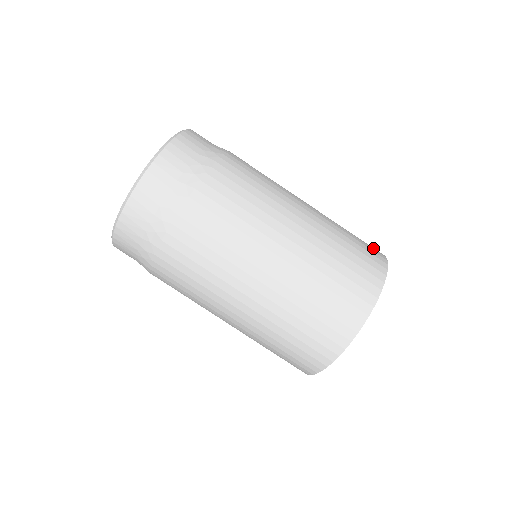
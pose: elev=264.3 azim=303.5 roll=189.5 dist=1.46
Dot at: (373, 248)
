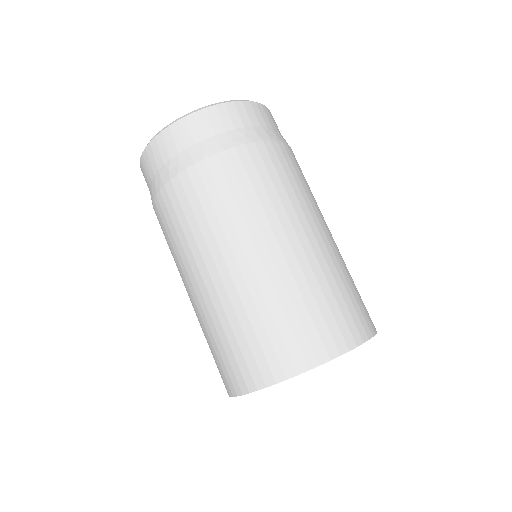
Dot at: (359, 323)
